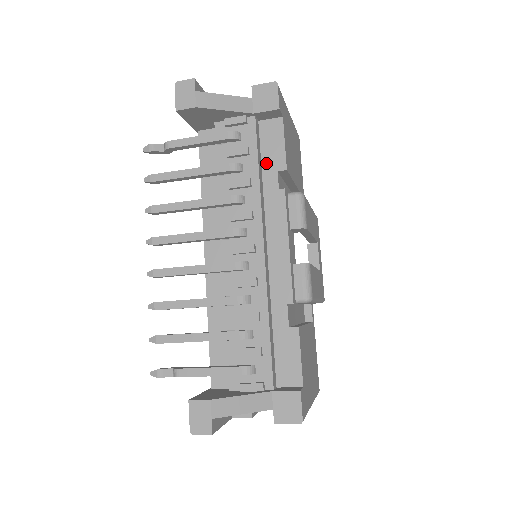
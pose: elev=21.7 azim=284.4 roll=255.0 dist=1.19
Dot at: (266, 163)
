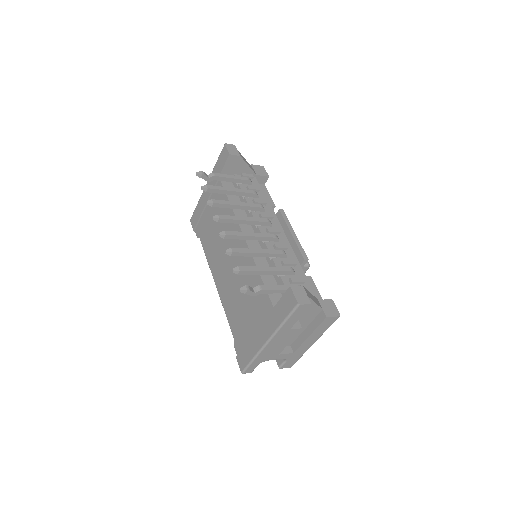
Dot at: occluded
